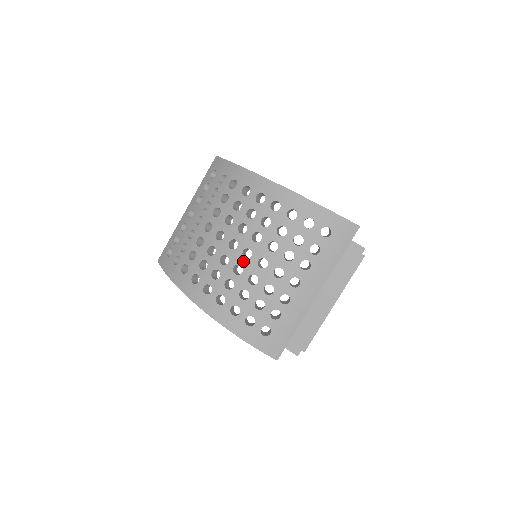
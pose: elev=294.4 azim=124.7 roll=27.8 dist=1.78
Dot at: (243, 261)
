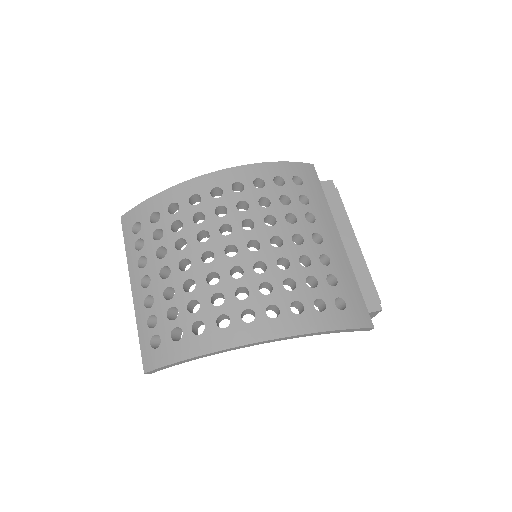
Dot at: (257, 255)
